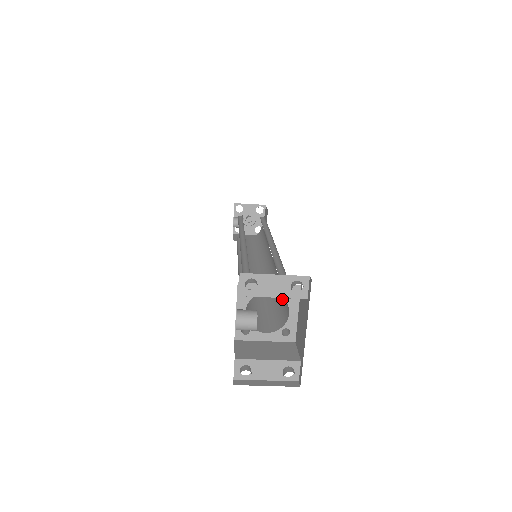
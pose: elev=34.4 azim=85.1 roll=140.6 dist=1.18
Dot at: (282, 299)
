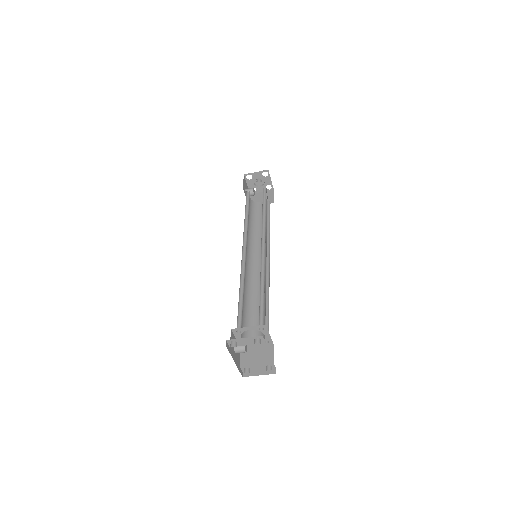
Dot at: (265, 314)
